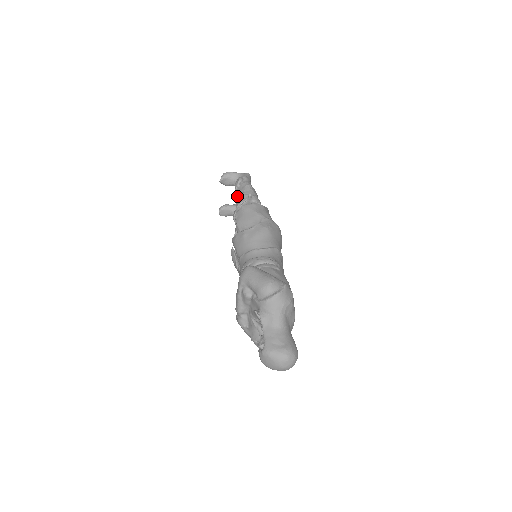
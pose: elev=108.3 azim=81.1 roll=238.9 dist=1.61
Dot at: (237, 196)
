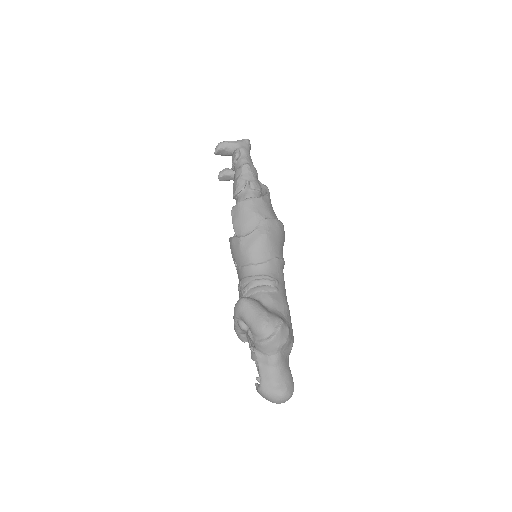
Dot at: (234, 177)
